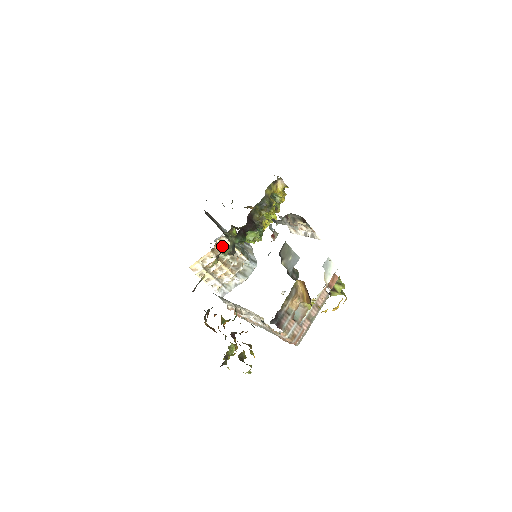
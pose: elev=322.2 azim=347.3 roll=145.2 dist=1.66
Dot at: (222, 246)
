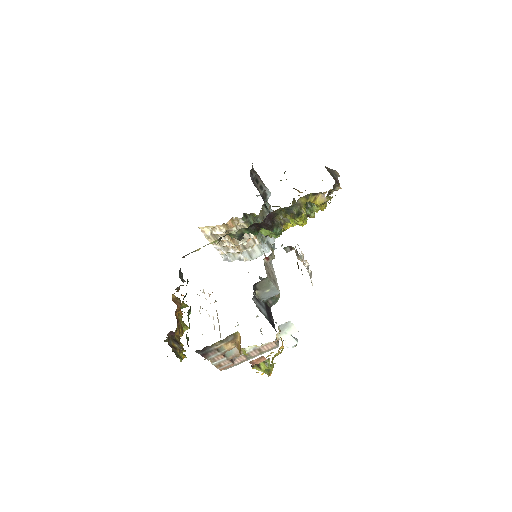
Dot at: (237, 224)
